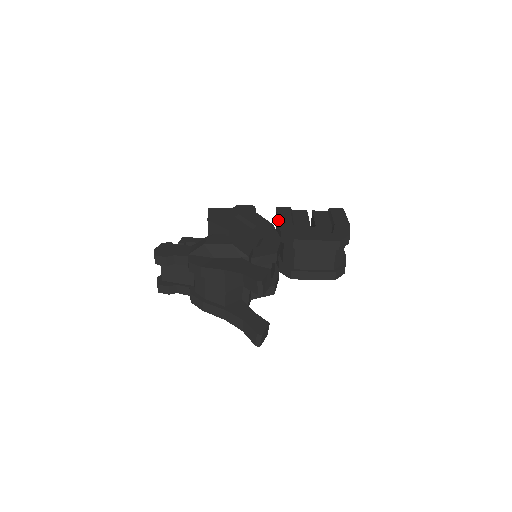
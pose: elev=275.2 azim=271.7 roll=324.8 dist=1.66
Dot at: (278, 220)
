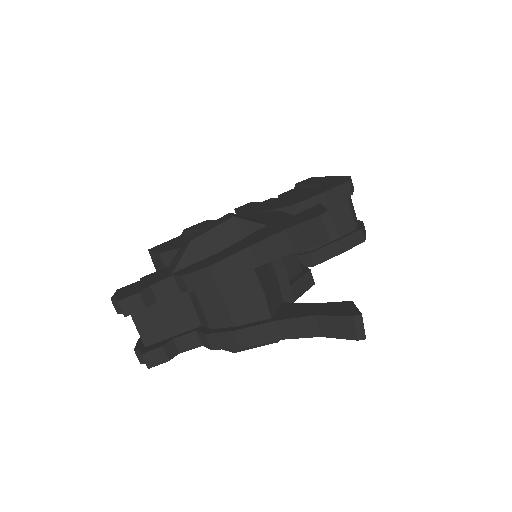
Dot at: (252, 209)
